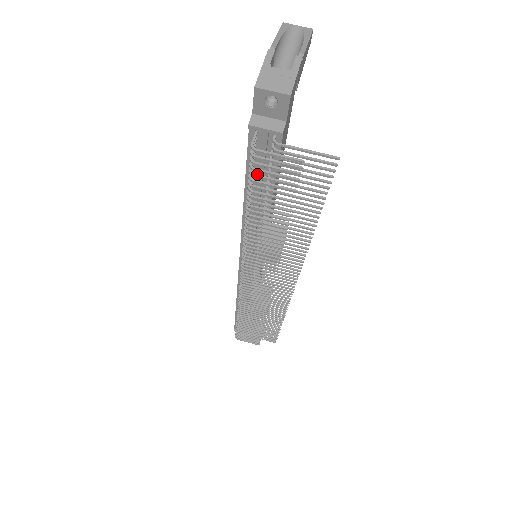
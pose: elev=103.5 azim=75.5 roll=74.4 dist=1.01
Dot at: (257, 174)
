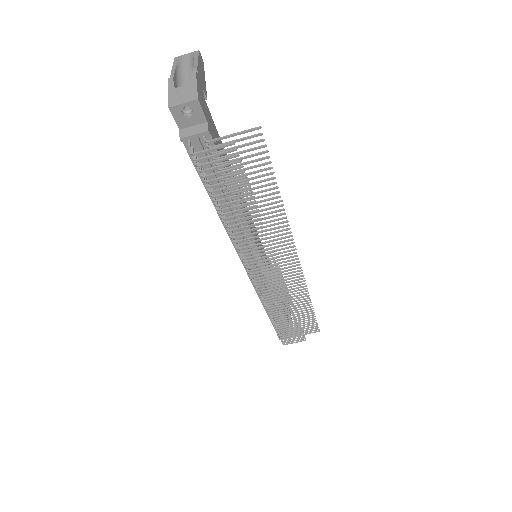
Dot at: (207, 174)
